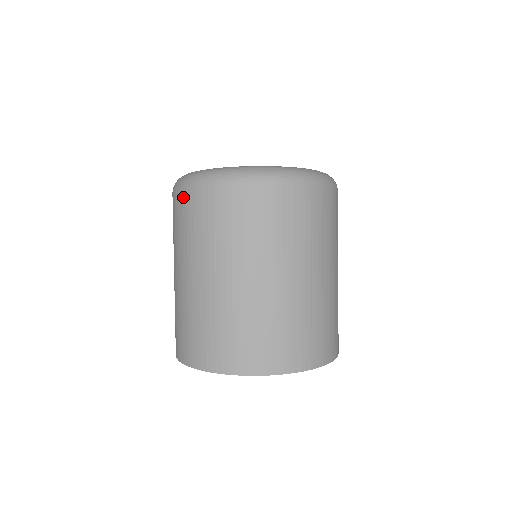
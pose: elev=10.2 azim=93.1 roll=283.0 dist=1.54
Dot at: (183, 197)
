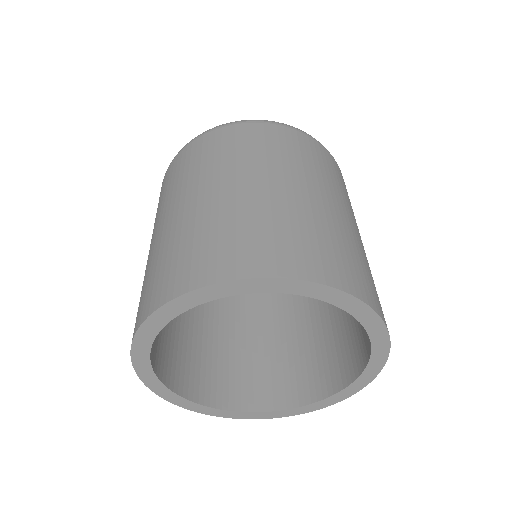
Dot at: (192, 146)
